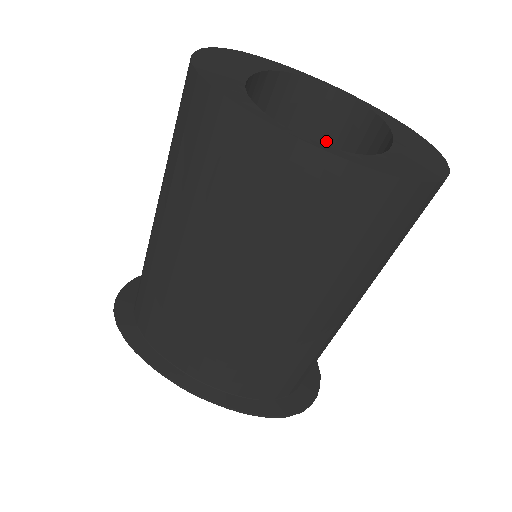
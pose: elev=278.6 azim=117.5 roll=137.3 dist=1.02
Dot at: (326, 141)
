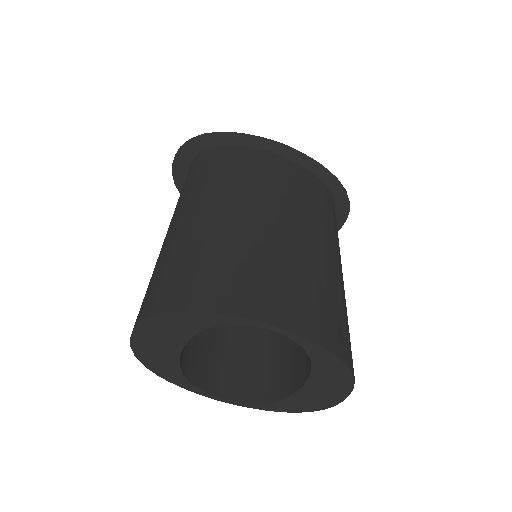
Dot at: occluded
